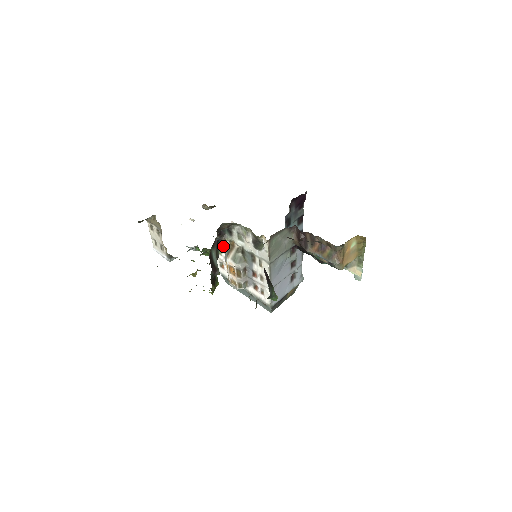
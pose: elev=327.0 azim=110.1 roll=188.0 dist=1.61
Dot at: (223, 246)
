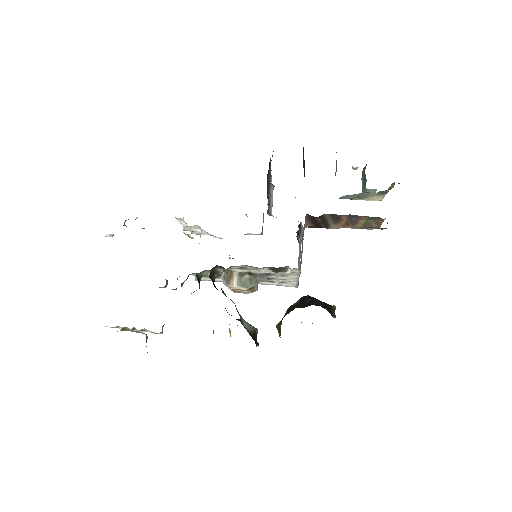
Dot at: occluded
